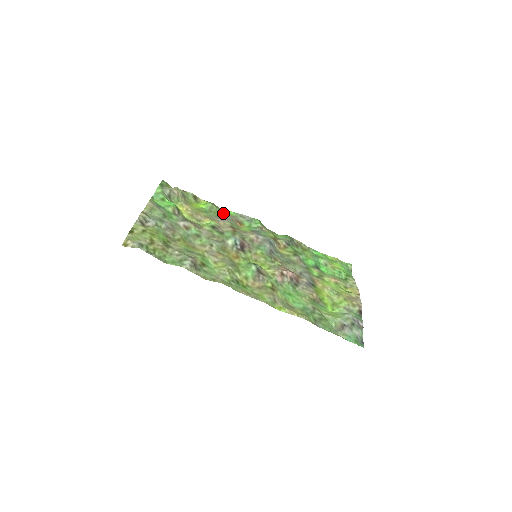
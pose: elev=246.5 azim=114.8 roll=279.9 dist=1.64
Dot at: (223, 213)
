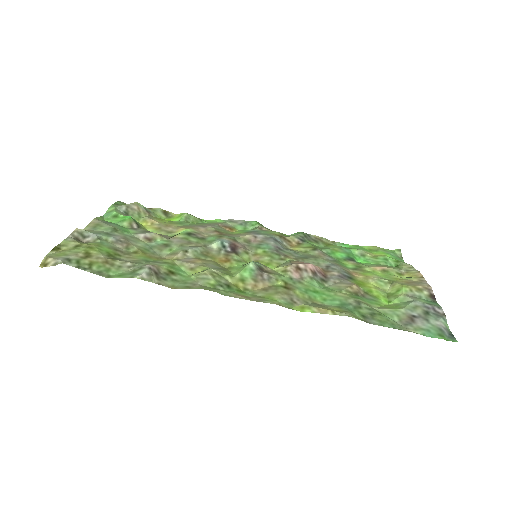
Dot at: (205, 222)
